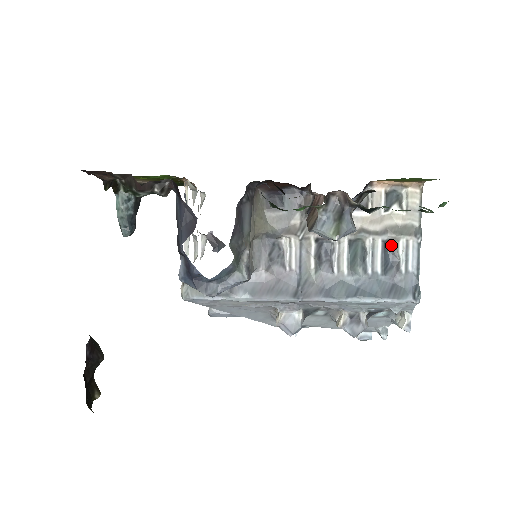
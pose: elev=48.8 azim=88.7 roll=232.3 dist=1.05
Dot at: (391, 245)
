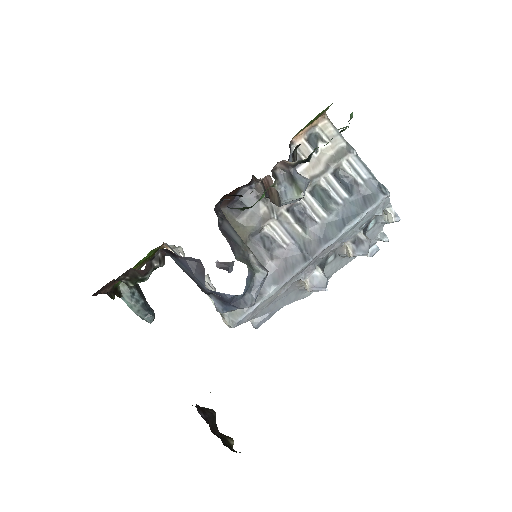
Dot at: (339, 172)
